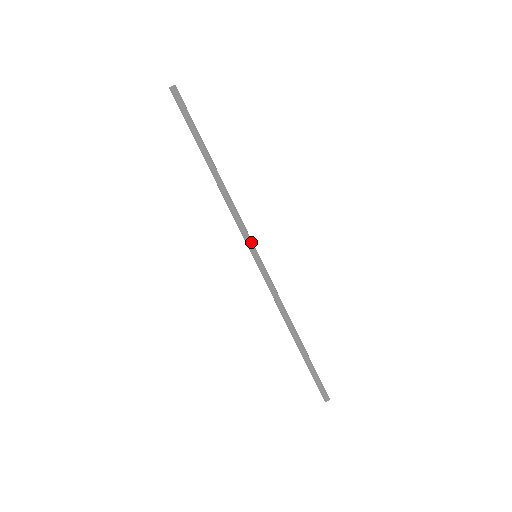
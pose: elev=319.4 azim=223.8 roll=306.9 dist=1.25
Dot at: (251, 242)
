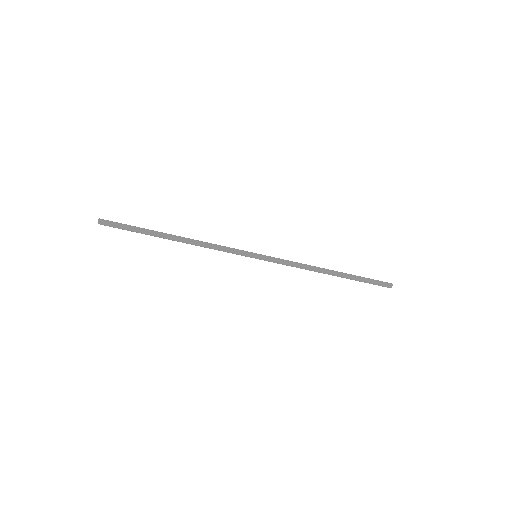
Dot at: (244, 251)
